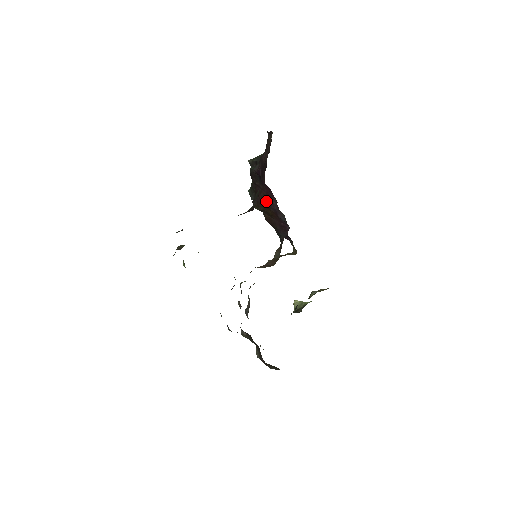
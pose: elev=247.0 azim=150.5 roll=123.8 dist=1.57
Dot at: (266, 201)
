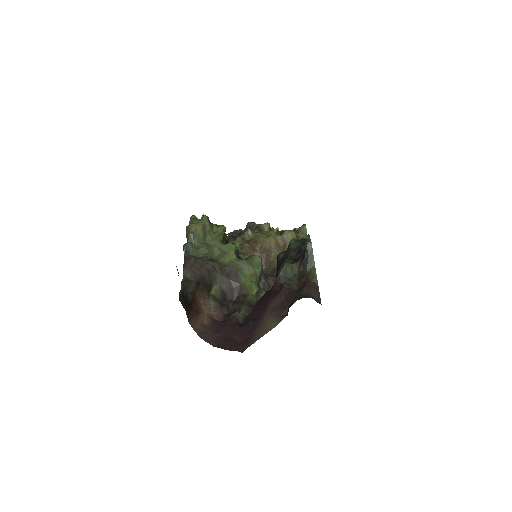
Dot at: occluded
